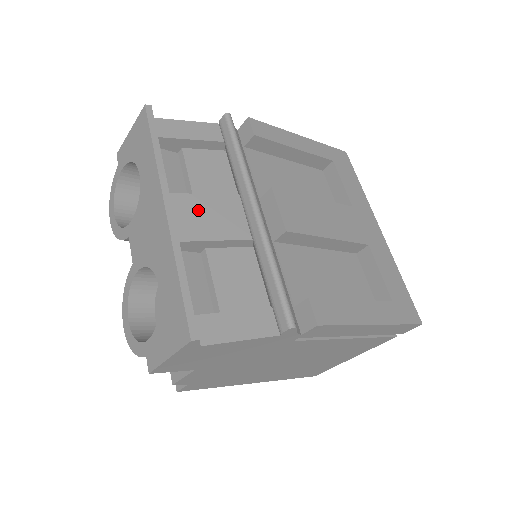
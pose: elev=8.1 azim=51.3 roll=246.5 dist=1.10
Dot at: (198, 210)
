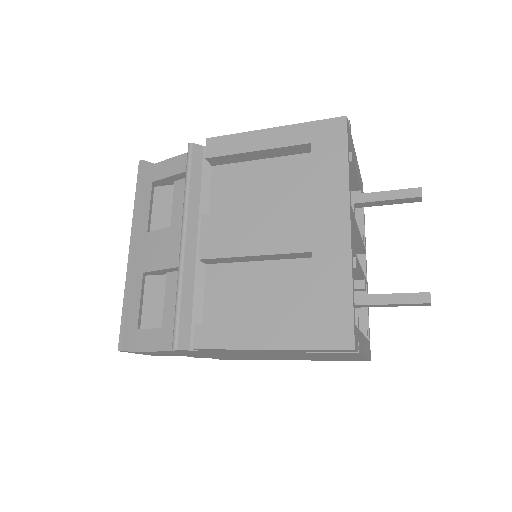
Dot at: (159, 244)
